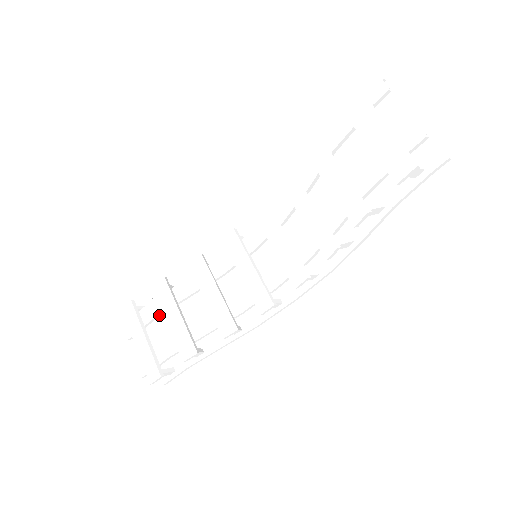
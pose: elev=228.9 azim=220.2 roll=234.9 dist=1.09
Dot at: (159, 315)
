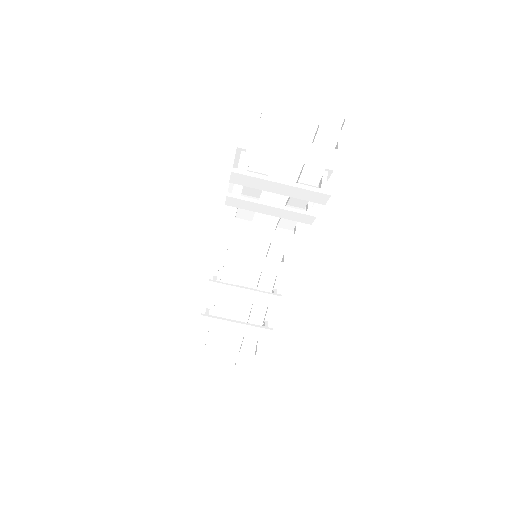
Dot at: occluded
